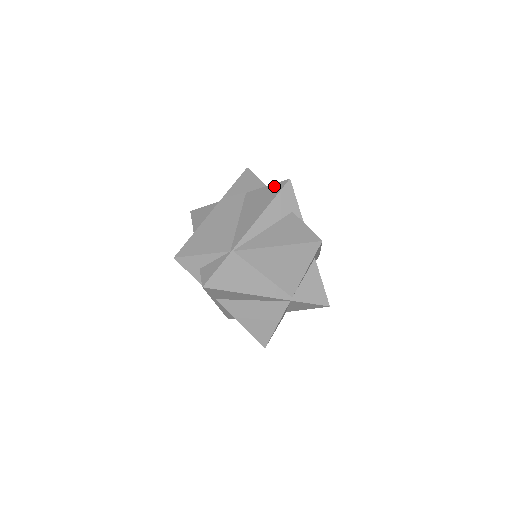
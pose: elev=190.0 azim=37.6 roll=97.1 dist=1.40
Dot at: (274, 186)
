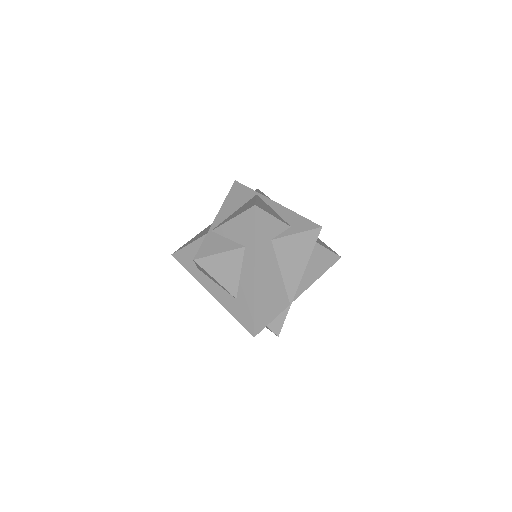
Dot at: (307, 235)
